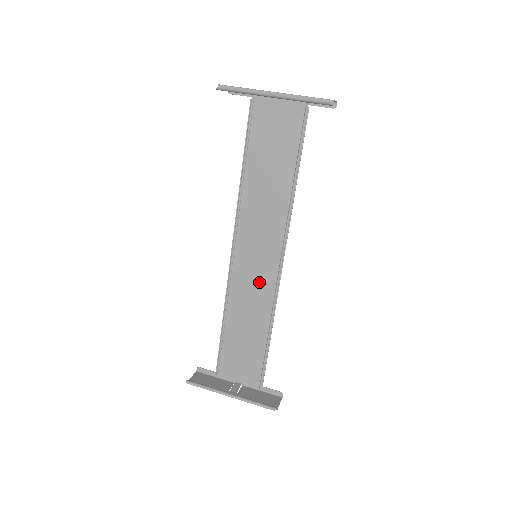
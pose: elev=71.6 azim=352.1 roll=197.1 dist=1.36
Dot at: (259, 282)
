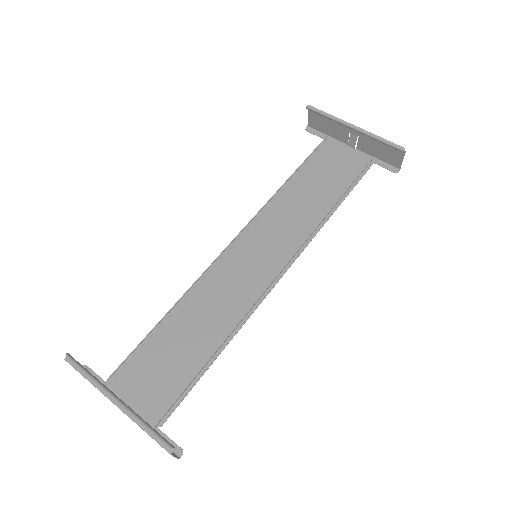
Dot at: (241, 287)
